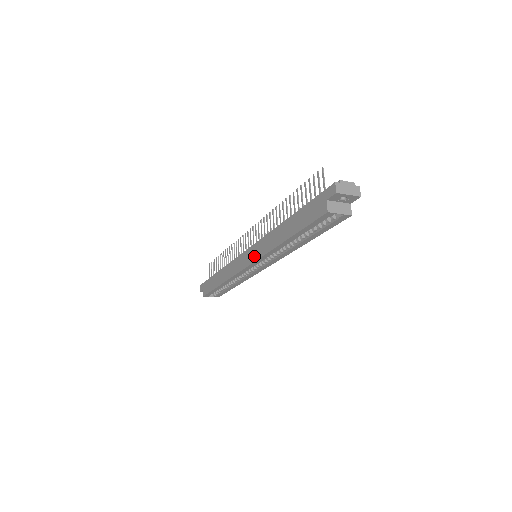
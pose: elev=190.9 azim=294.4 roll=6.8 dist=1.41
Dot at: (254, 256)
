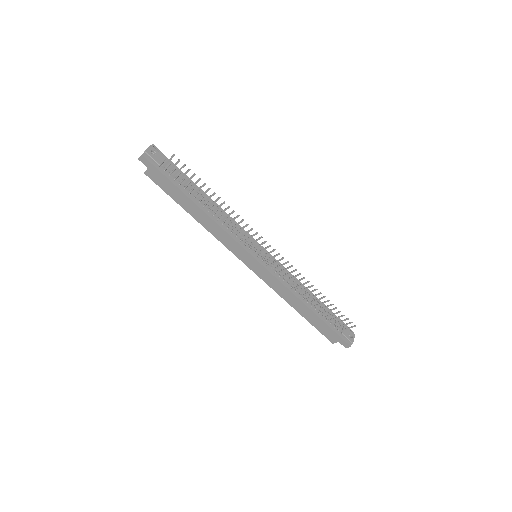
Dot at: (260, 274)
